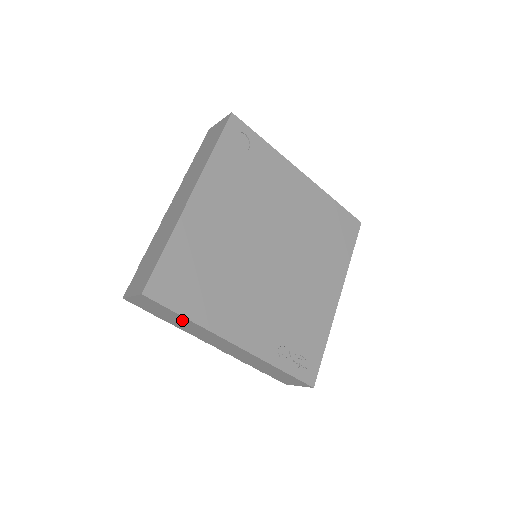
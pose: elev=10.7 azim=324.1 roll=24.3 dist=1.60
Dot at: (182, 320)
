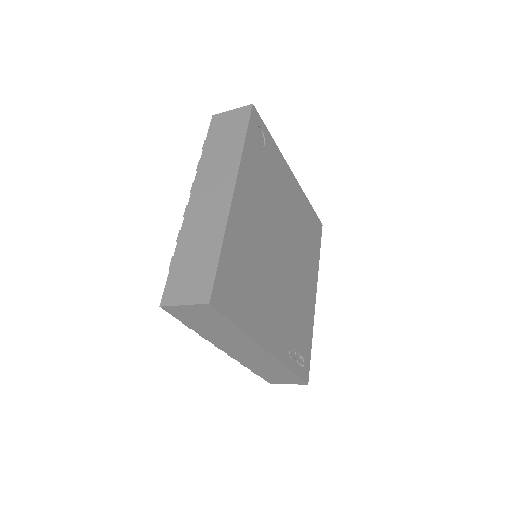
Dot at: (226, 329)
